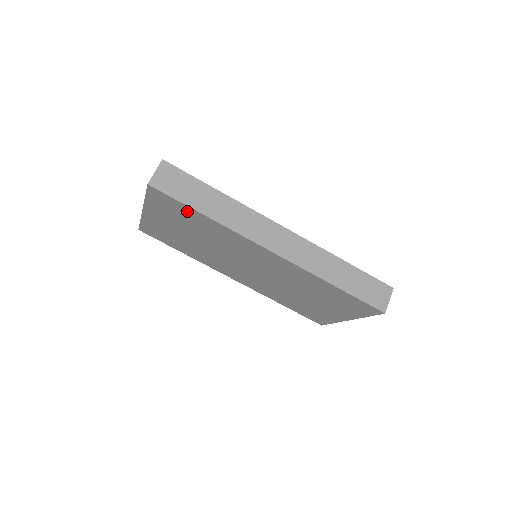
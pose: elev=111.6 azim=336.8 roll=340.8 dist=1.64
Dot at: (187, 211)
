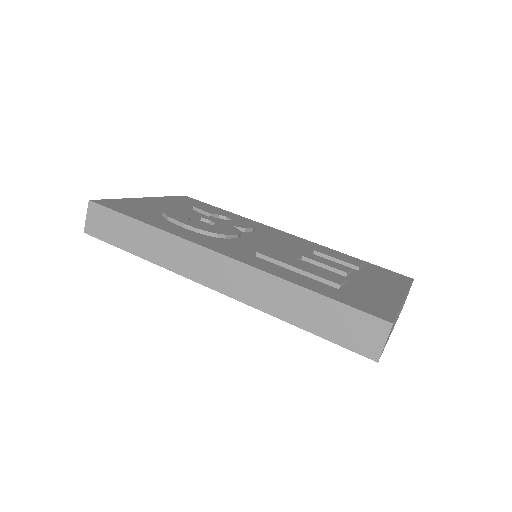
Dot at: occluded
